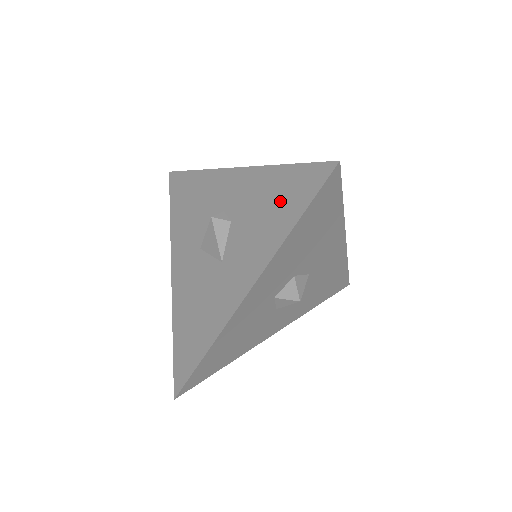
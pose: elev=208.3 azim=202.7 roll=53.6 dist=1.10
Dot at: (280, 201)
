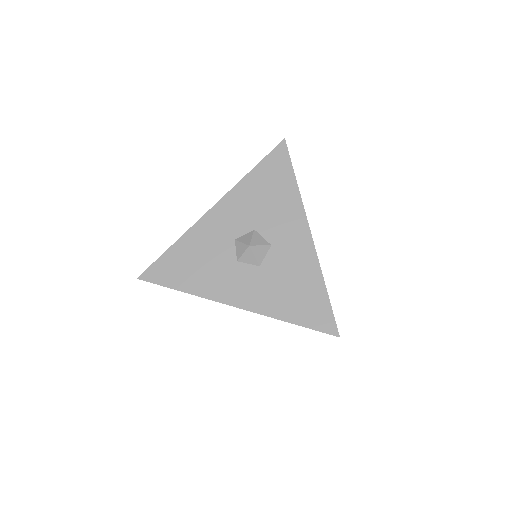
Dot at: occluded
